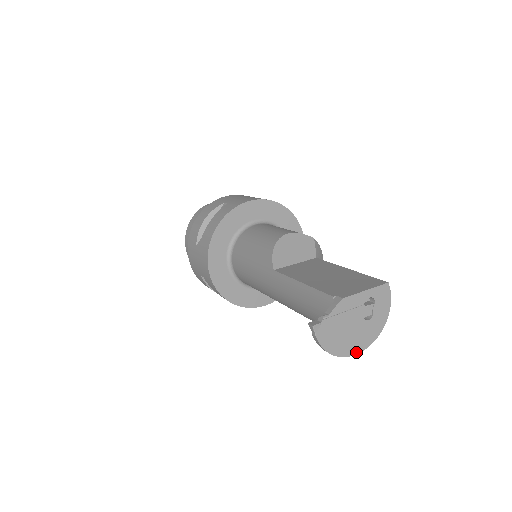
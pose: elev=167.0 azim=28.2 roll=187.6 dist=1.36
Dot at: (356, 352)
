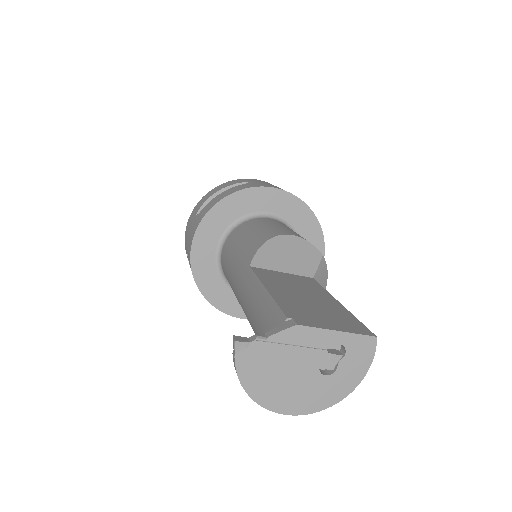
Dot at: (289, 411)
